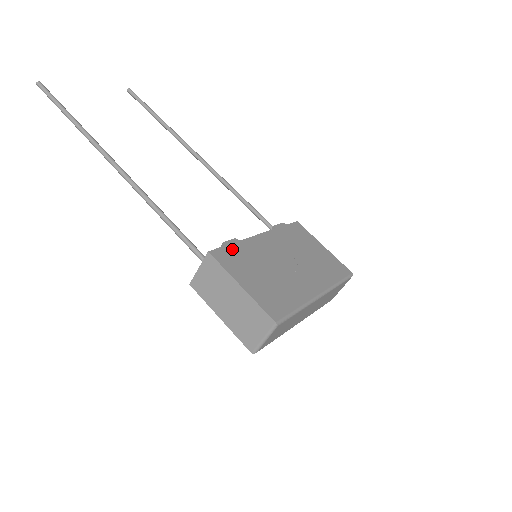
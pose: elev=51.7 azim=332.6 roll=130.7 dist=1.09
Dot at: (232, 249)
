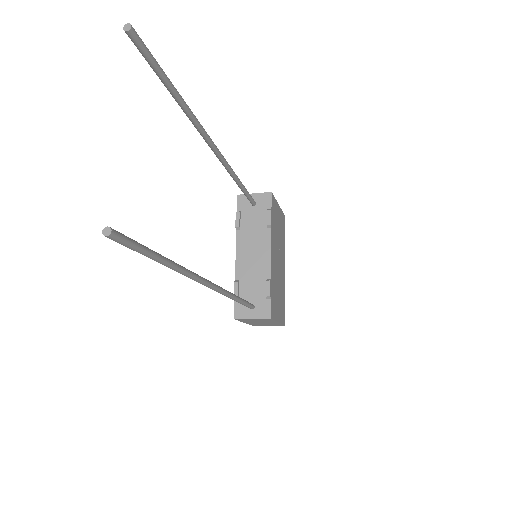
Dot at: (272, 296)
